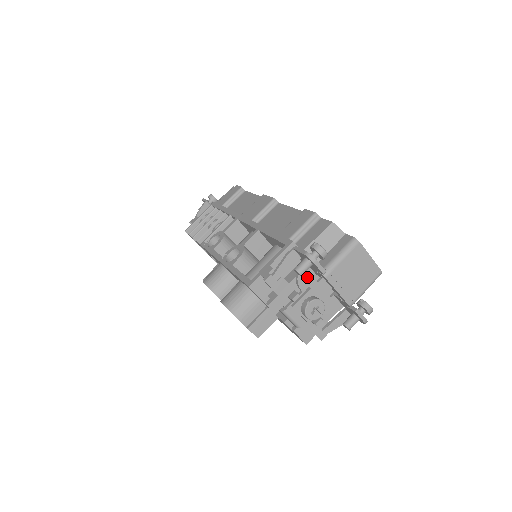
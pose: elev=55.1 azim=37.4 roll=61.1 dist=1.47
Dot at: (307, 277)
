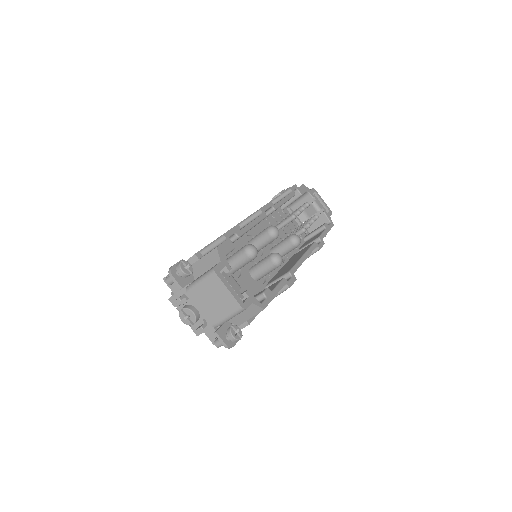
Dot at: occluded
